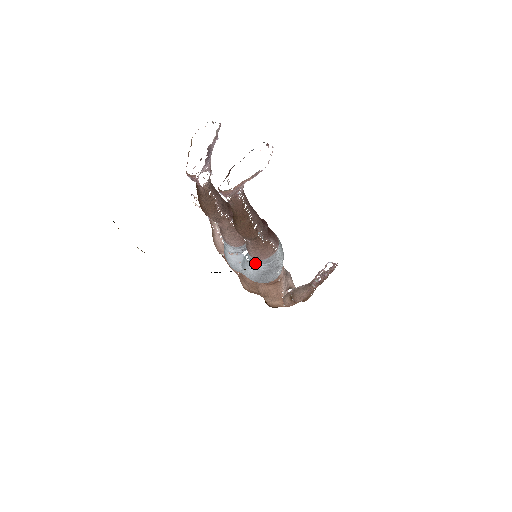
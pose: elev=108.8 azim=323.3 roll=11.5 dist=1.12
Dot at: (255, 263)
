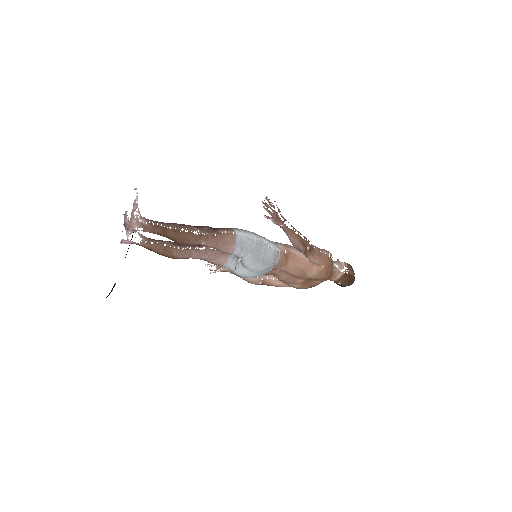
Dot at: (241, 255)
